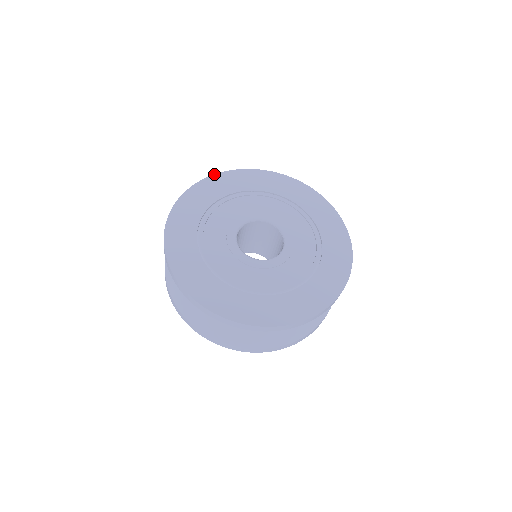
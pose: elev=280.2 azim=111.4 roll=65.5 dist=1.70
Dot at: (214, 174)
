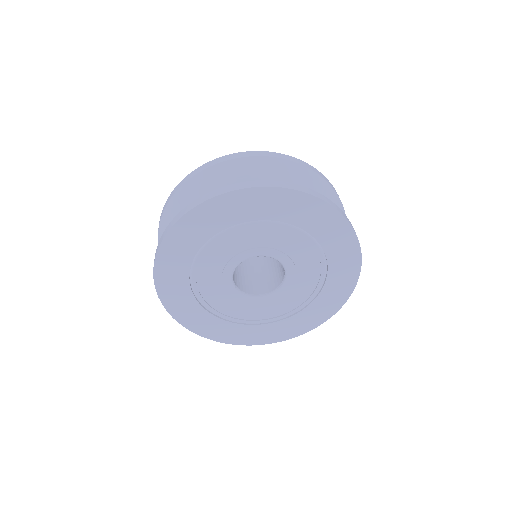
Dot at: occluded
